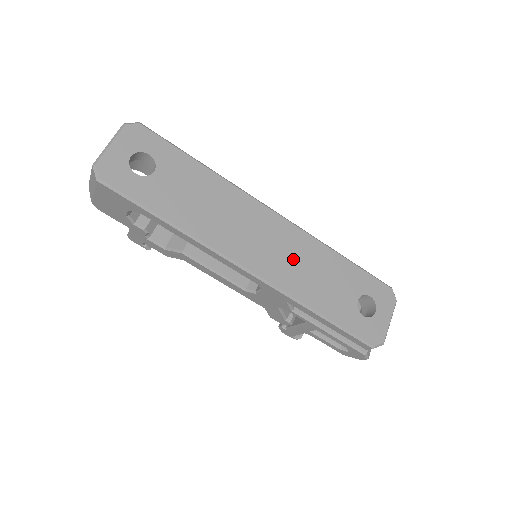
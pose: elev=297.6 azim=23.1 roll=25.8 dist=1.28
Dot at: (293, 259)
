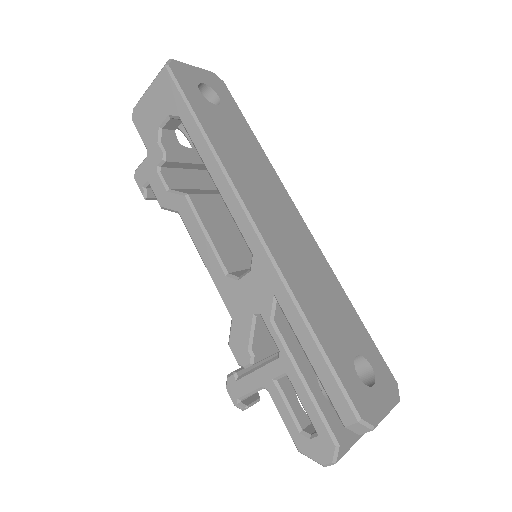
Dot at: (303, 260)
